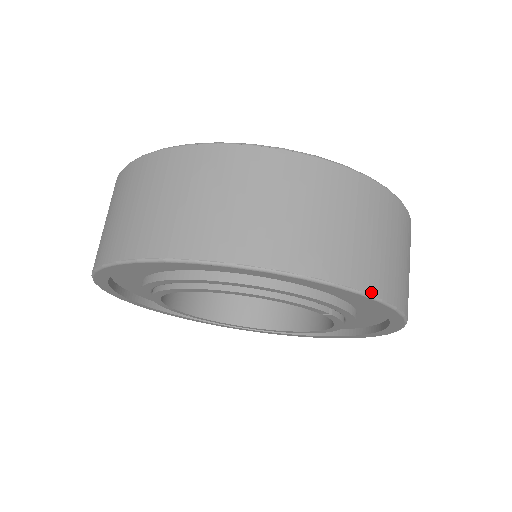
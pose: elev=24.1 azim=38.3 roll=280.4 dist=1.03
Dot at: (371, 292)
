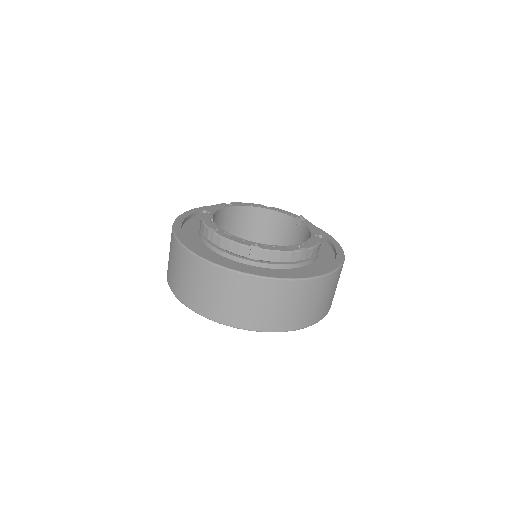
Dot at: (273, 331)
